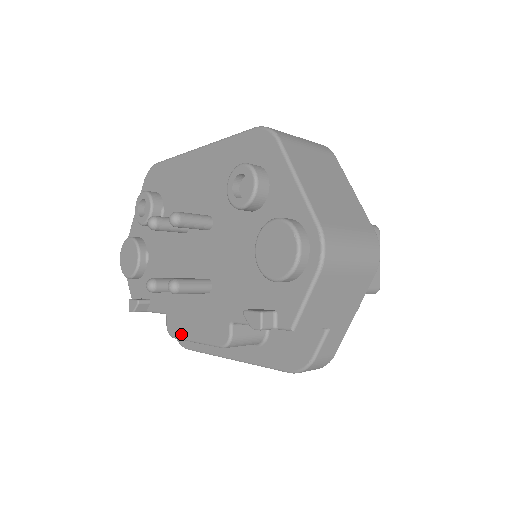
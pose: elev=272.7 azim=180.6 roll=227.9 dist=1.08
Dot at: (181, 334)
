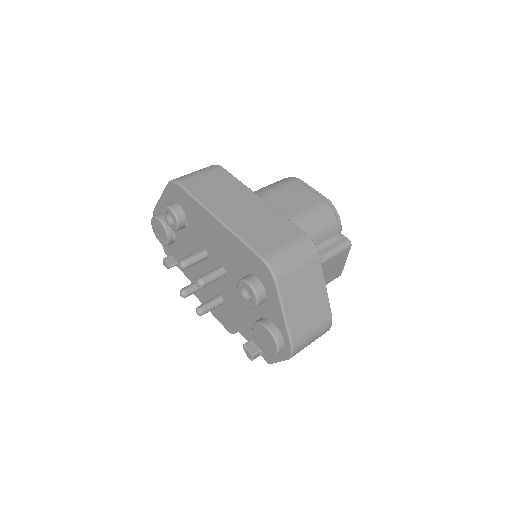
Dot at: (202, 302)
